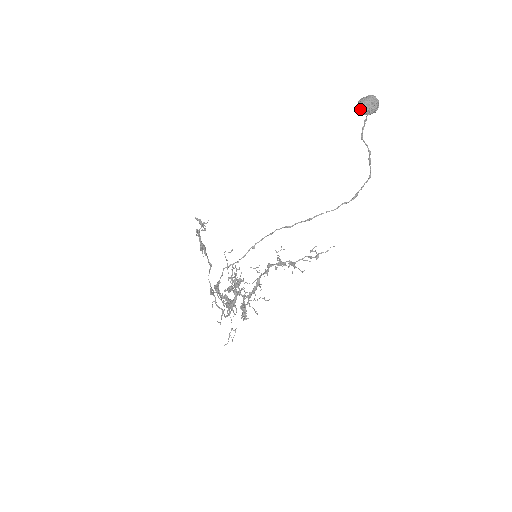
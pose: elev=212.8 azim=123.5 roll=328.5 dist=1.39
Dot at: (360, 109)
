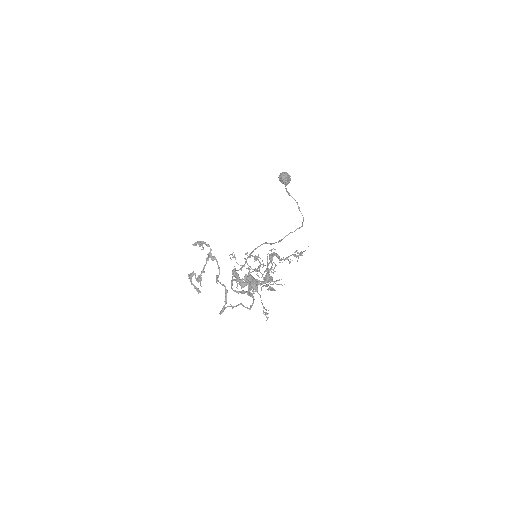
Dot at: (282, 175)
